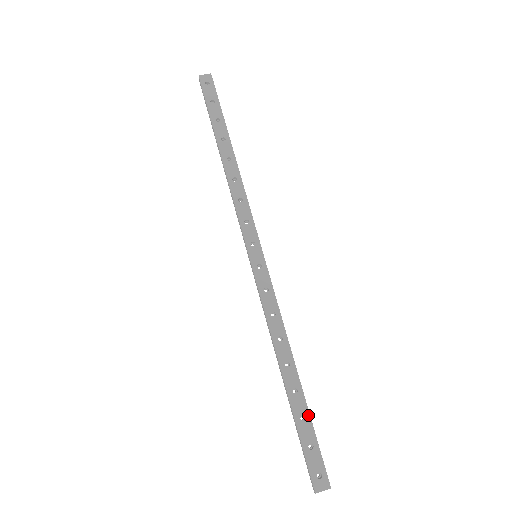
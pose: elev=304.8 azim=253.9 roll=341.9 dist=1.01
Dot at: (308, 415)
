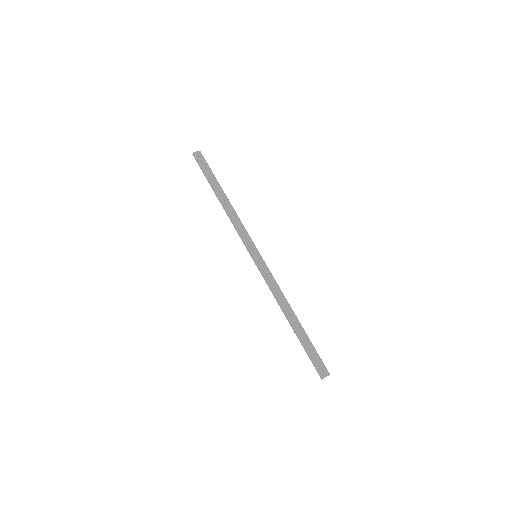
Dot at: (308, 339)
